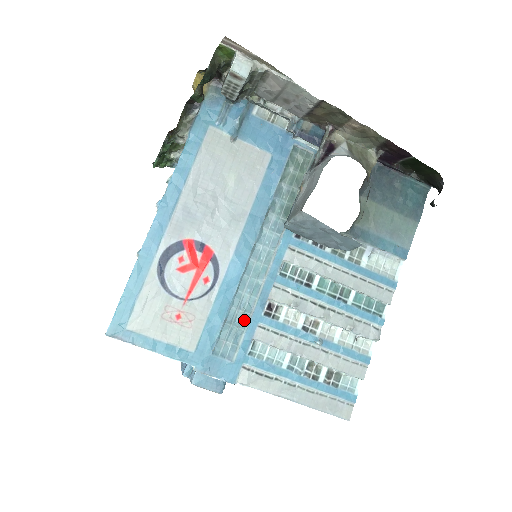
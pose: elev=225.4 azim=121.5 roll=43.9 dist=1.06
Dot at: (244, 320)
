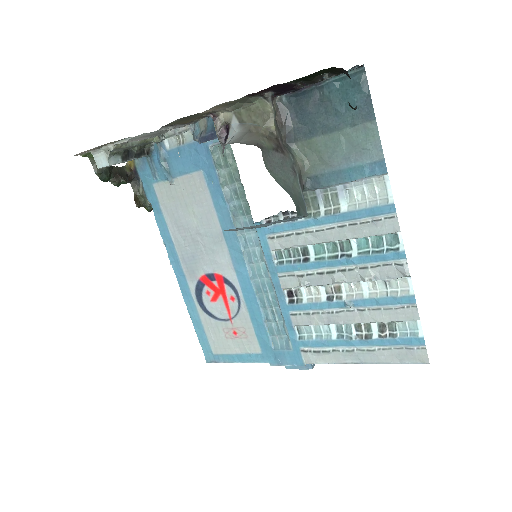
Dot at: (279, 314)
